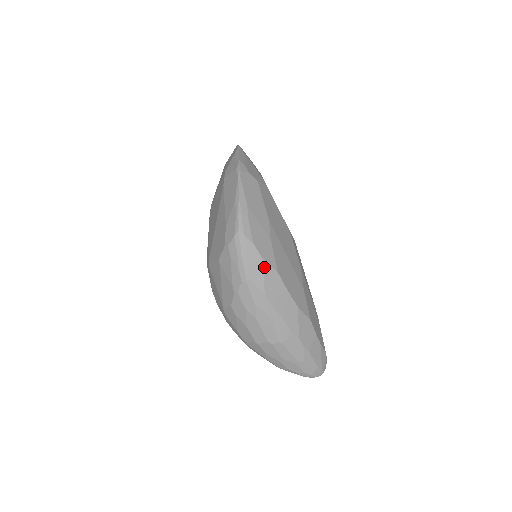
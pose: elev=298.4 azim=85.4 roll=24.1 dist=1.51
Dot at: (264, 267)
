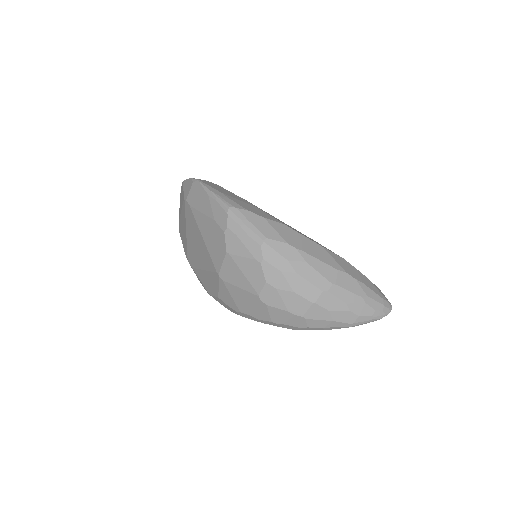
Dot at: (270, 224)
